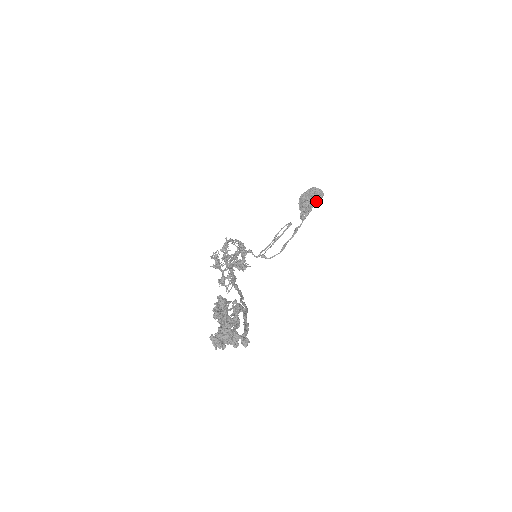
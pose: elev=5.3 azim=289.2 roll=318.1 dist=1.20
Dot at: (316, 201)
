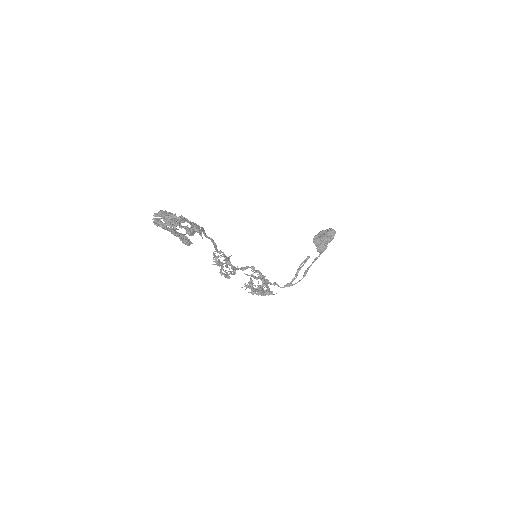
Dot at: (329, 237)
